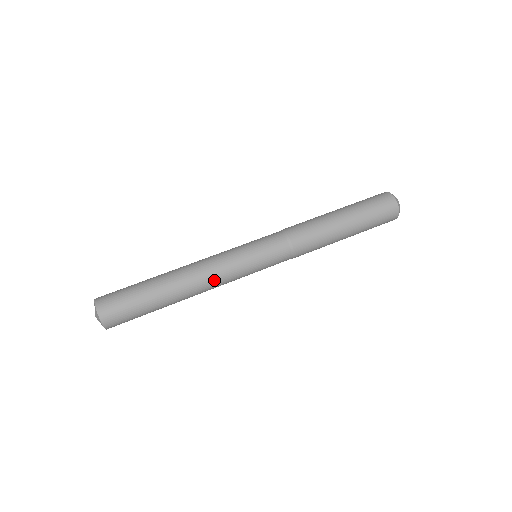
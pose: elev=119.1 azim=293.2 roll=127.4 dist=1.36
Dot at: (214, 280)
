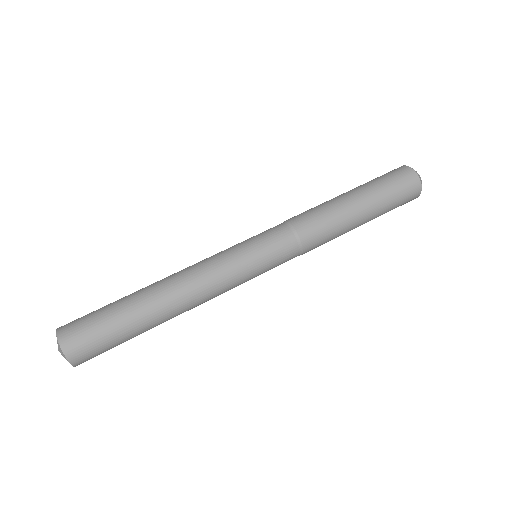
Dot at: (210, 299)
